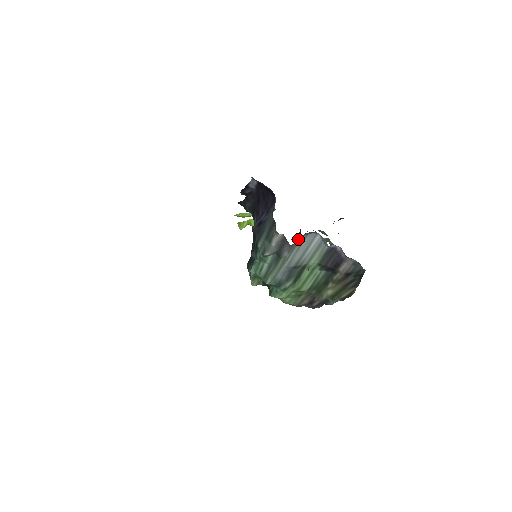
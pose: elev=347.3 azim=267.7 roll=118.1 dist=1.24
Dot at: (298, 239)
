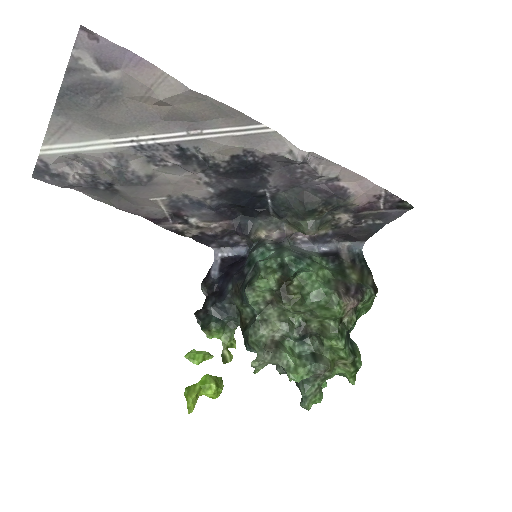
Dot at: occluded
